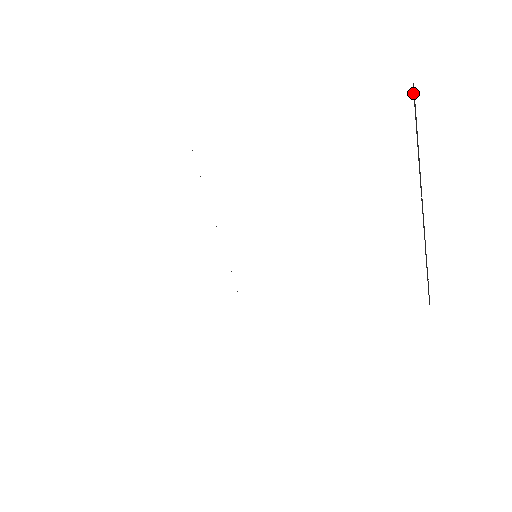
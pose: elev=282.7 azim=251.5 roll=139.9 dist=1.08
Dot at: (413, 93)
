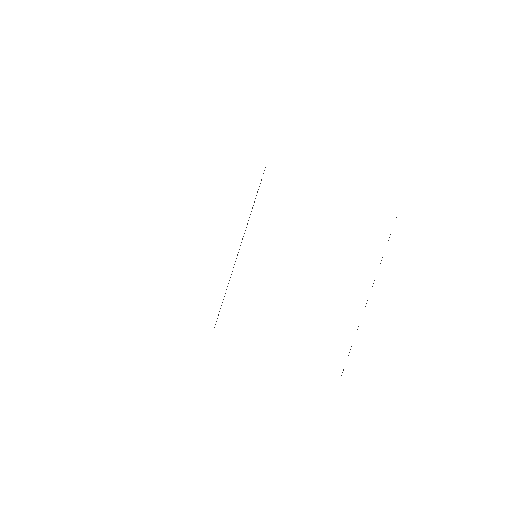
Dot at: occluded
